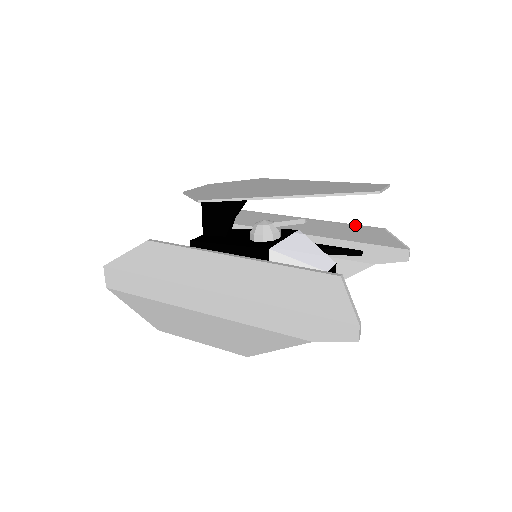
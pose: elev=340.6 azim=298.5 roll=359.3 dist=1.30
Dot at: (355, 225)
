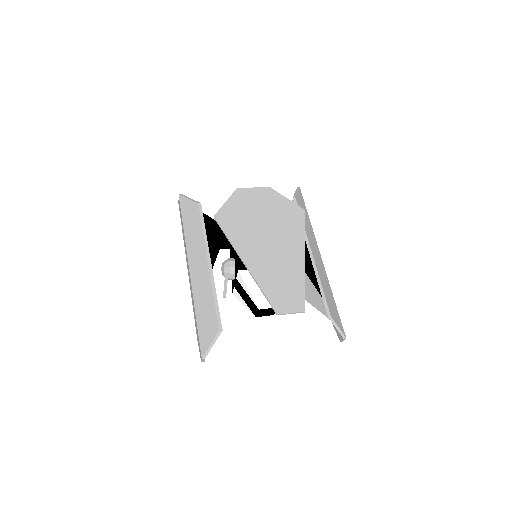
Dot at: (322, 295)
